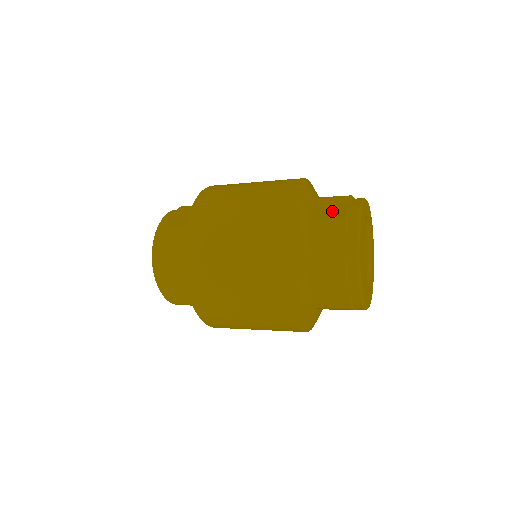
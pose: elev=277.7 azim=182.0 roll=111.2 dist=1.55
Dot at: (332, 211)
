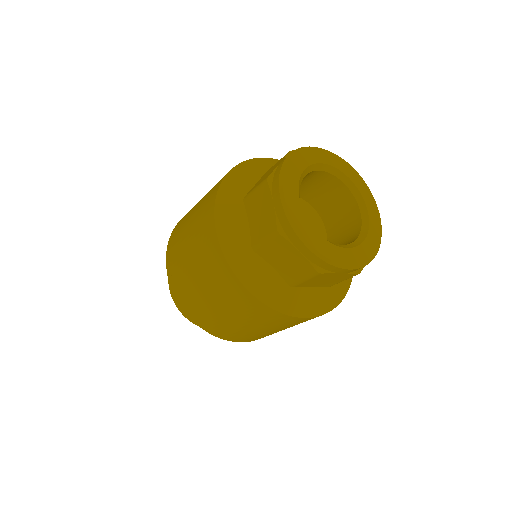
Dot at: (263, 220)
